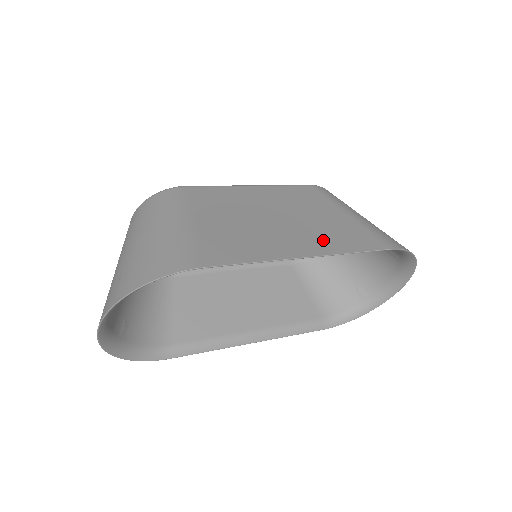
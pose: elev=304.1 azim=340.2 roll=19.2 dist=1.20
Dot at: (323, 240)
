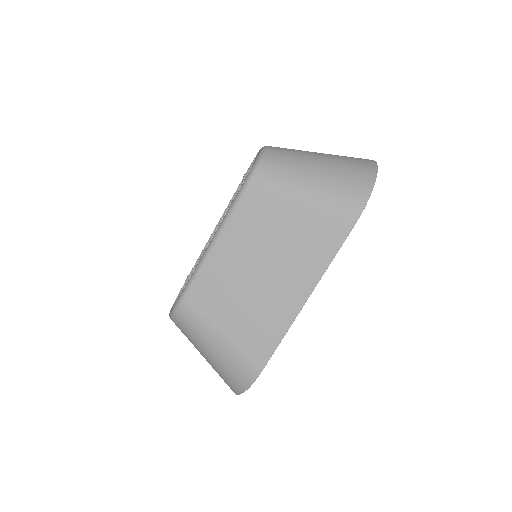
Dot at: (304, 268)
